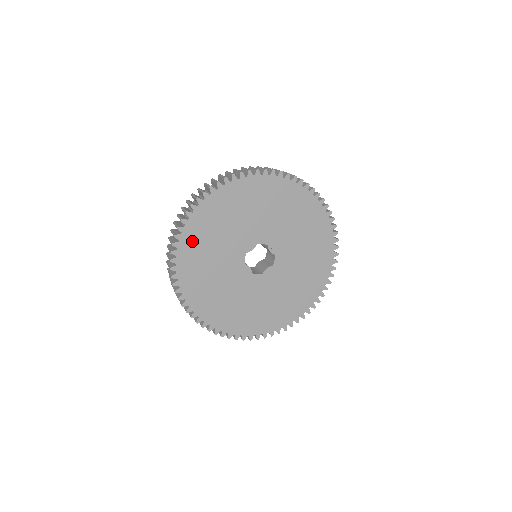
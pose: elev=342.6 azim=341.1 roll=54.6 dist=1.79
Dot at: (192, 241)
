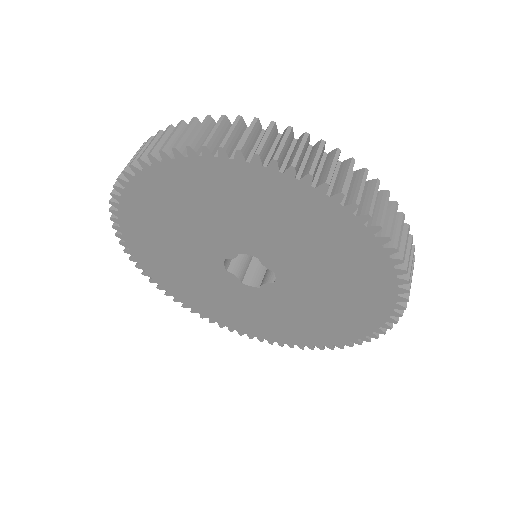
Dot at: (137, 229)
